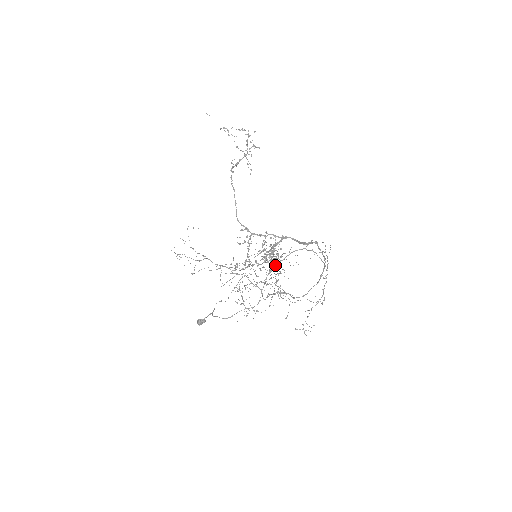
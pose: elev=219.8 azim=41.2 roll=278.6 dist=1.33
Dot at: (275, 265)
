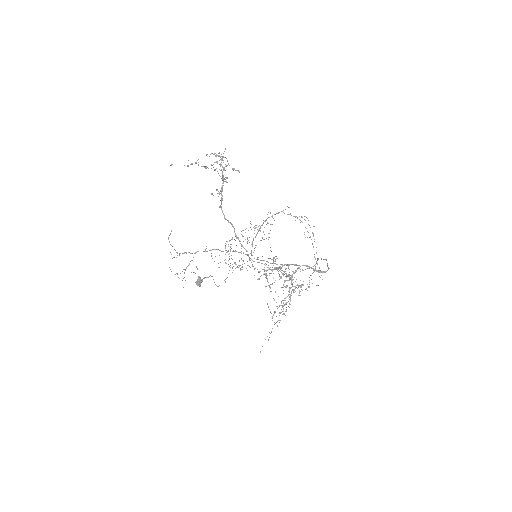
Dot at: occluded
